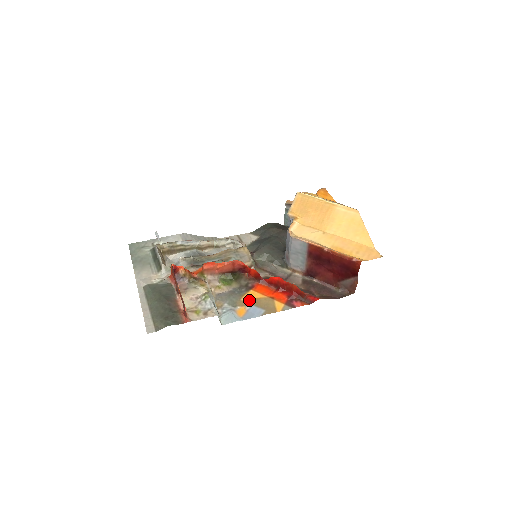
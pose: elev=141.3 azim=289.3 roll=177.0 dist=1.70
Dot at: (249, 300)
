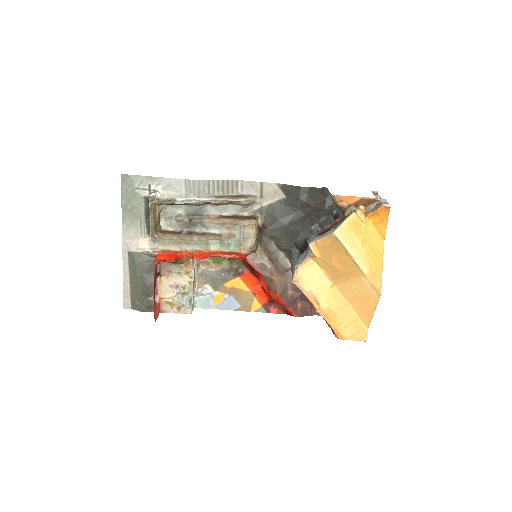
Dot at: (231, 288)
